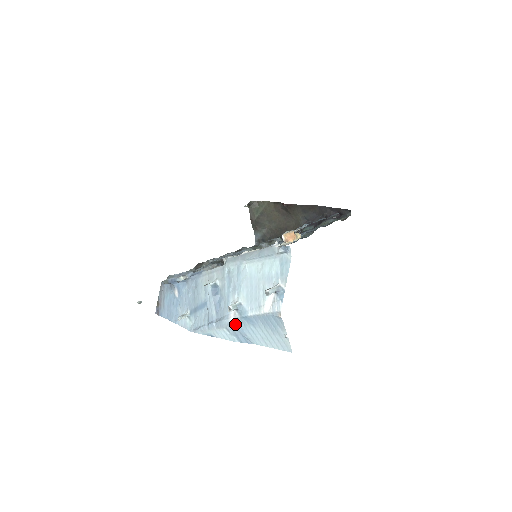
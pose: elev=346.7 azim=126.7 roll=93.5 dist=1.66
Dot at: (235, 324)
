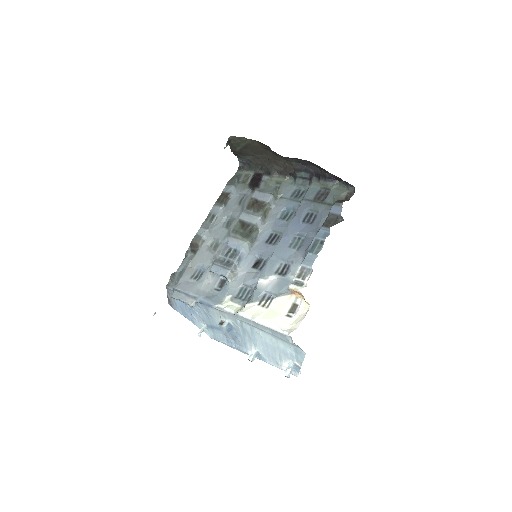
Dot at: occluded
